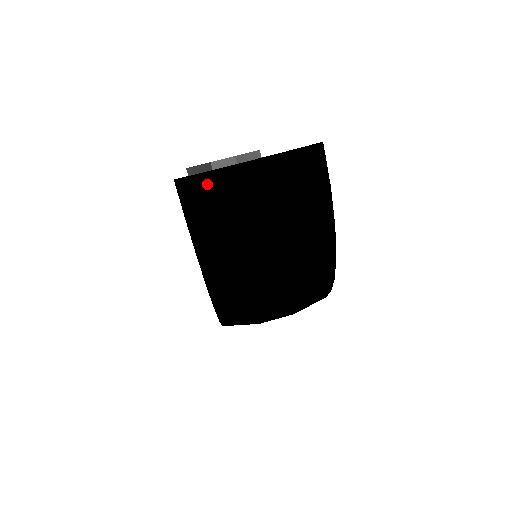
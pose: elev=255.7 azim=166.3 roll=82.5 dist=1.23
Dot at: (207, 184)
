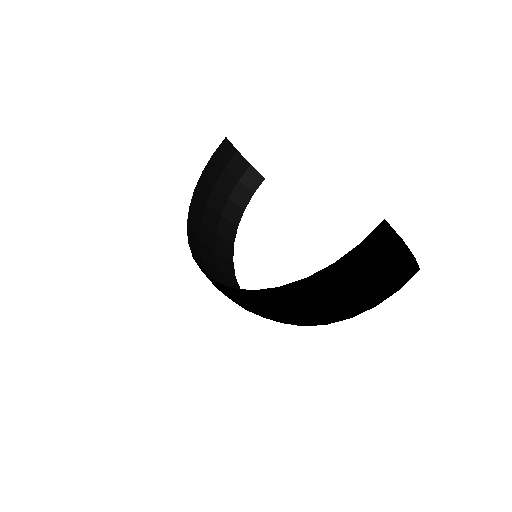
Dot at: (390, 238)
